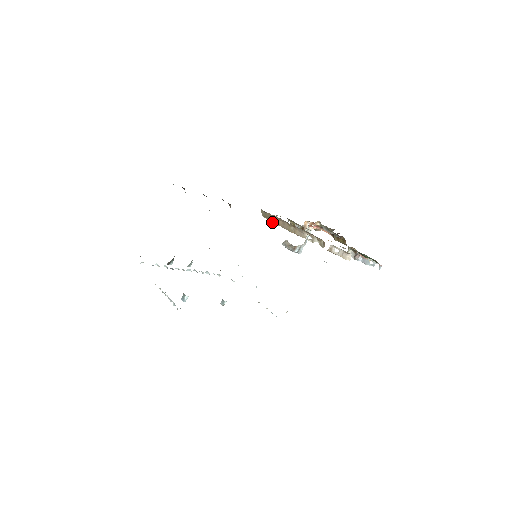
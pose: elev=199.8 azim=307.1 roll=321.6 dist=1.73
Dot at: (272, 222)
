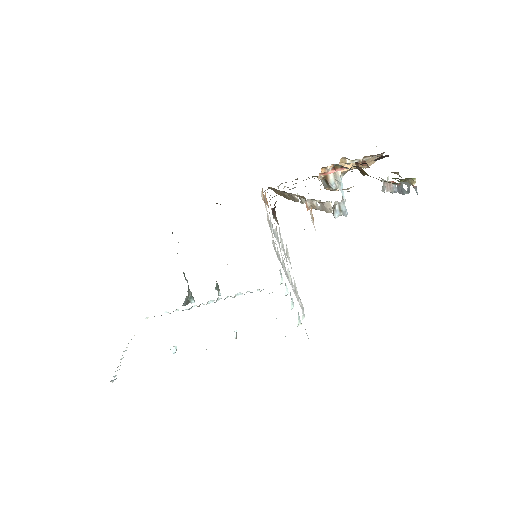
Dot at: (280, 195)
